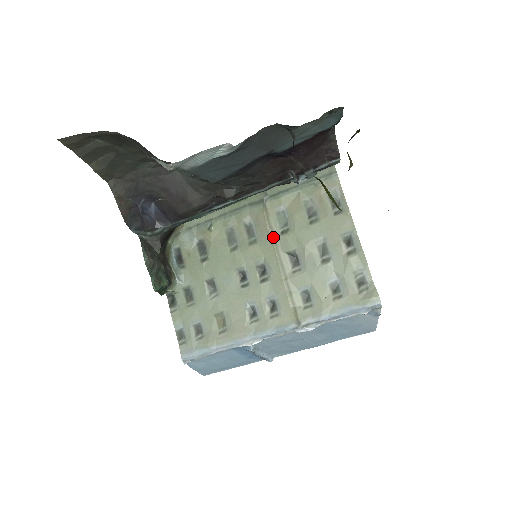
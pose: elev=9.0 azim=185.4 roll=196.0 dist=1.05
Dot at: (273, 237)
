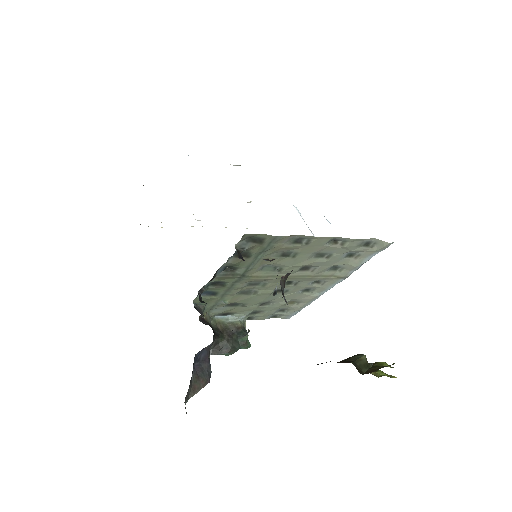
Dot at: (276, 277)
